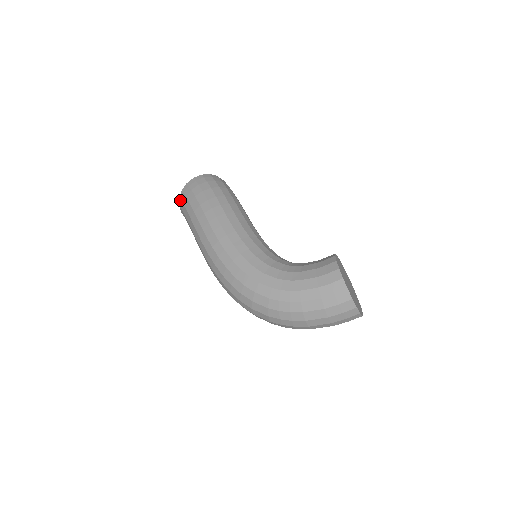
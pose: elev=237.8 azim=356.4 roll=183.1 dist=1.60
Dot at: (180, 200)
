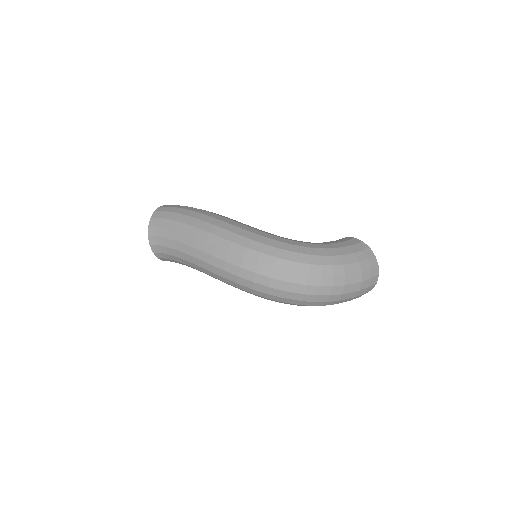
Dot at: (154, 218)
